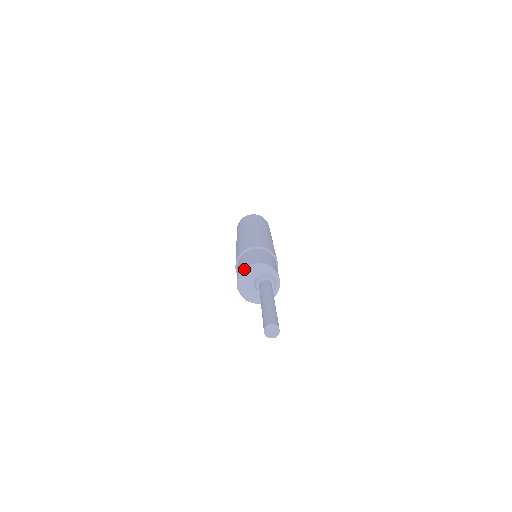
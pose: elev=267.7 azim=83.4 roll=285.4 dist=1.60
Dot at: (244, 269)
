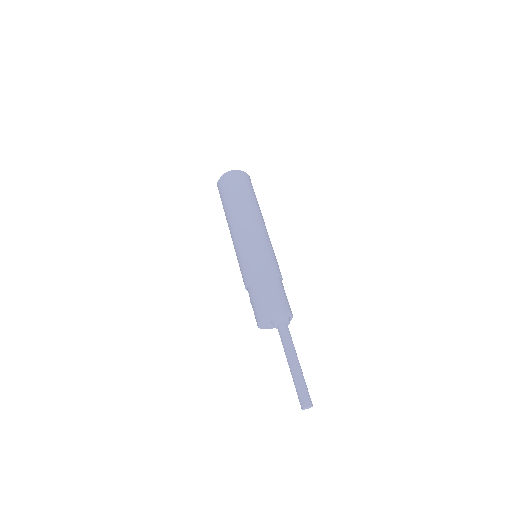
Dot at: (260, 323)
